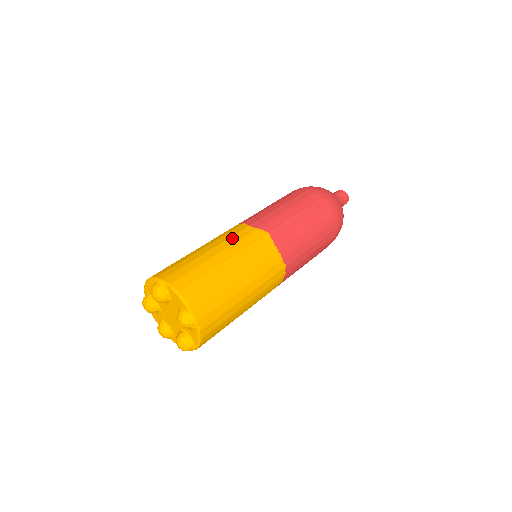
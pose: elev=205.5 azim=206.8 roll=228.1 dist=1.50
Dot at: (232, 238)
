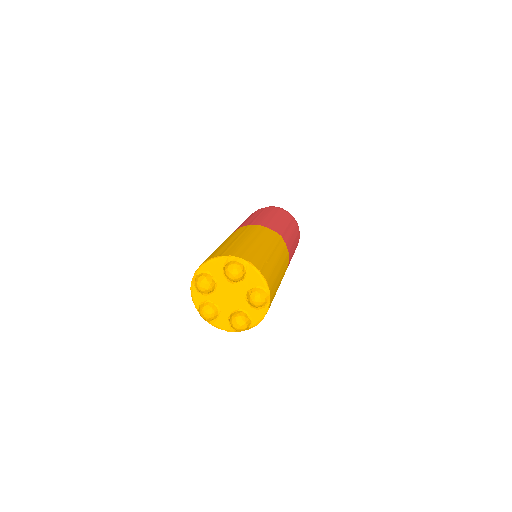
Dot at: (263, 234)
